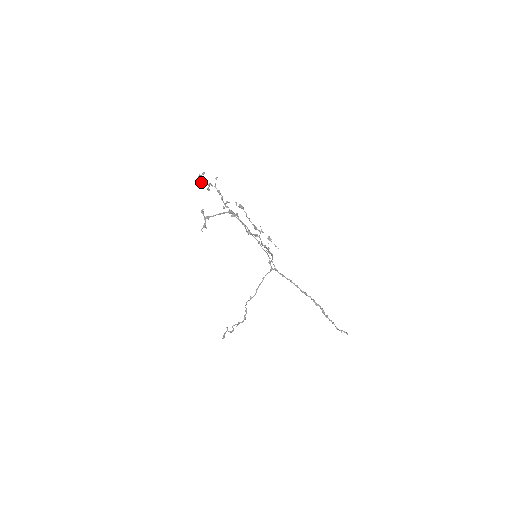
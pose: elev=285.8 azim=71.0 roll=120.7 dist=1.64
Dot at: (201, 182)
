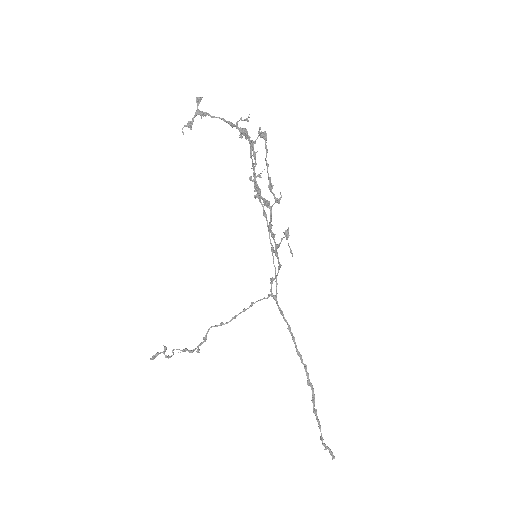
Dot at: occluded
